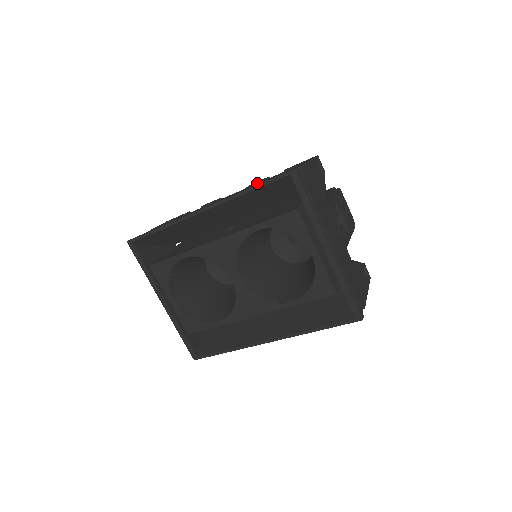
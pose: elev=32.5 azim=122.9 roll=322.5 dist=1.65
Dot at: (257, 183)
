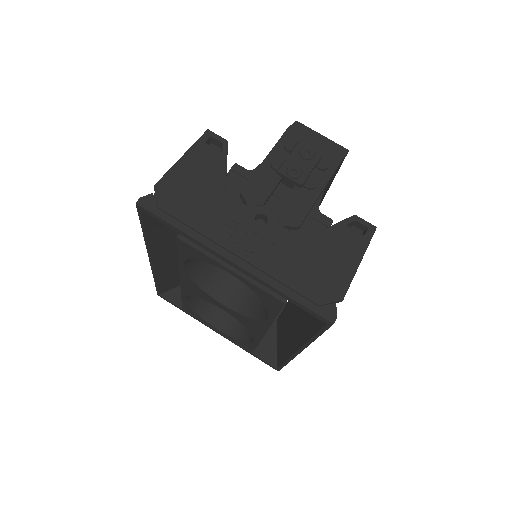
Dot at: occluded
